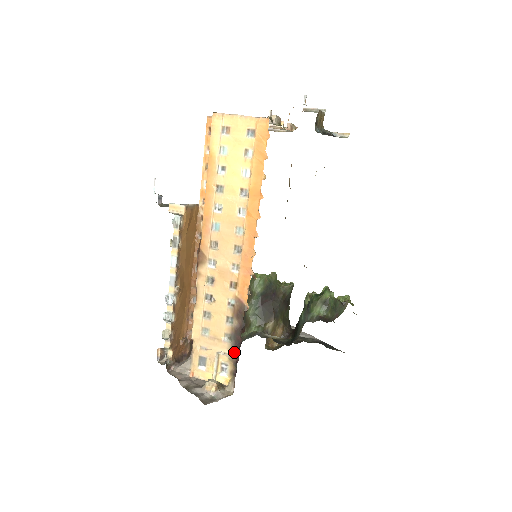
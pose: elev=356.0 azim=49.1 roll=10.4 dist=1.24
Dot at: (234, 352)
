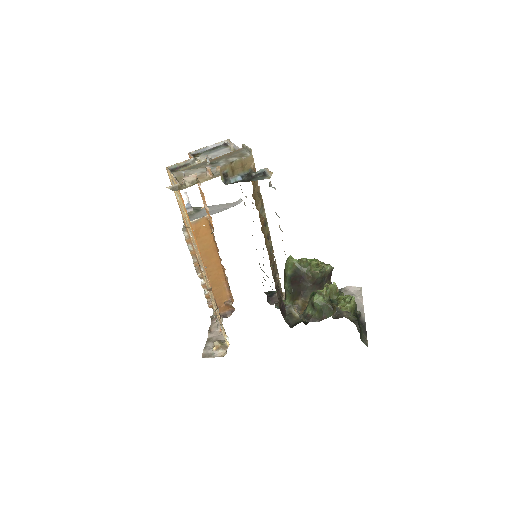
Dot at: occluded
